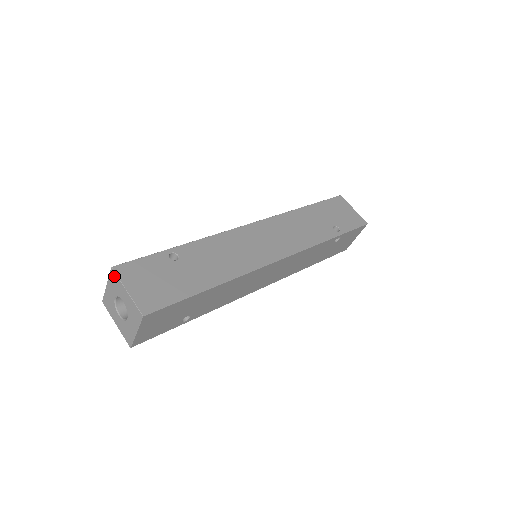
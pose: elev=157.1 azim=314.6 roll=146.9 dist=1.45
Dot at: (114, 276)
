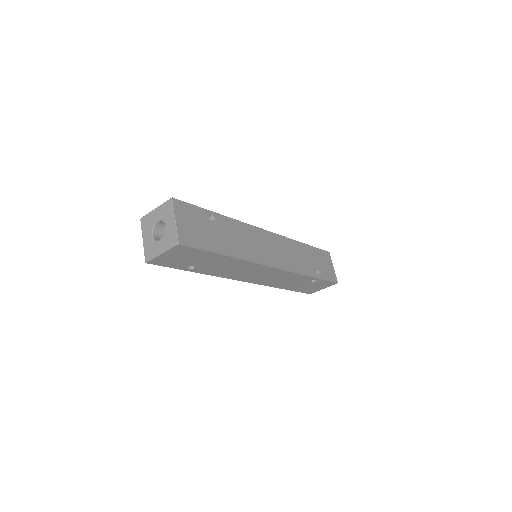
Dot at: (170, 205)
